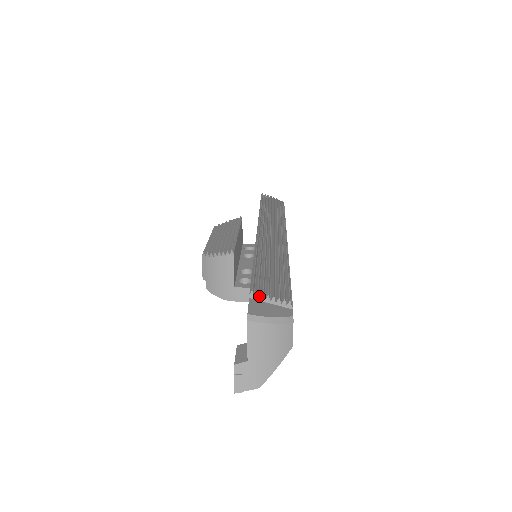
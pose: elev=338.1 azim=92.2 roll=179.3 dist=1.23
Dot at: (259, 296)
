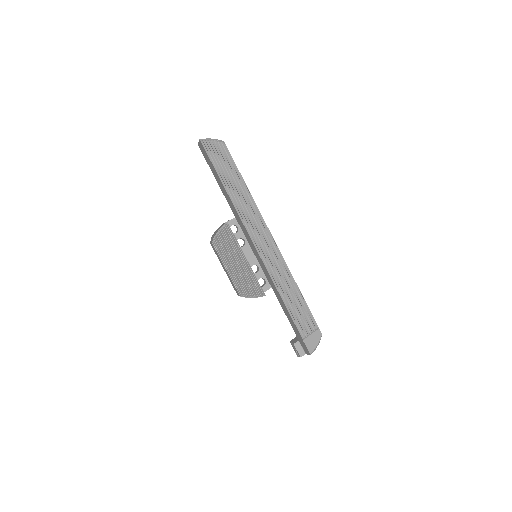
Dot at: (306, 335)
